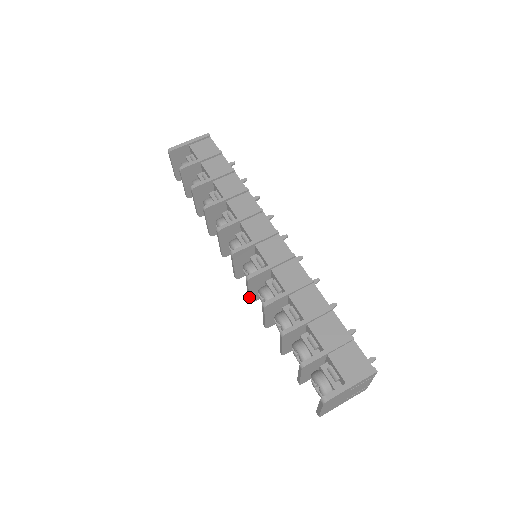
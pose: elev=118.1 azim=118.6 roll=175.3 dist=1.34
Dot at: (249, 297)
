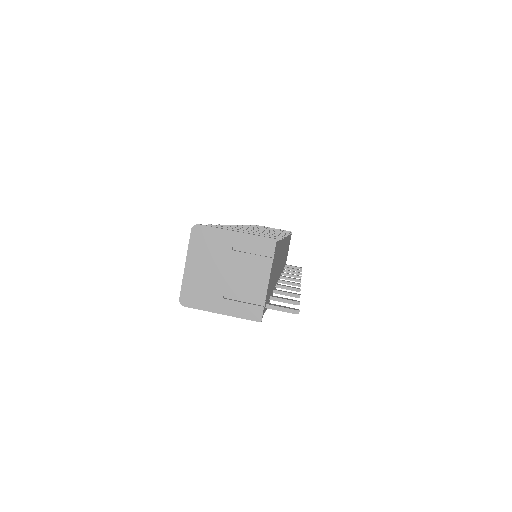
Dot at: occluded
